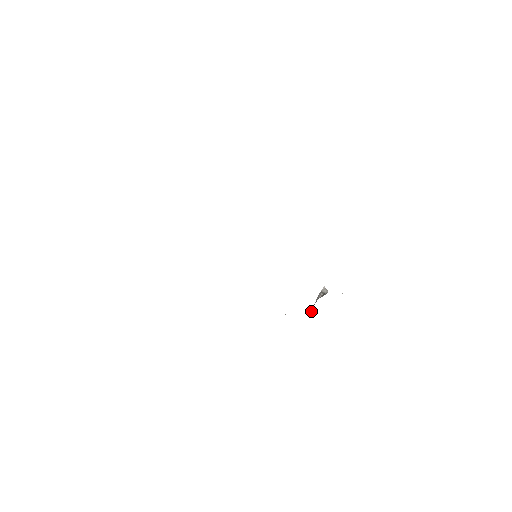
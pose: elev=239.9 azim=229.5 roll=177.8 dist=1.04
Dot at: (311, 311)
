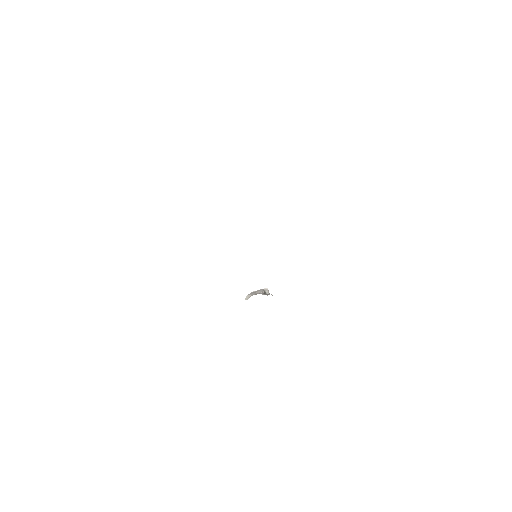
Dot at: (249, 295)
